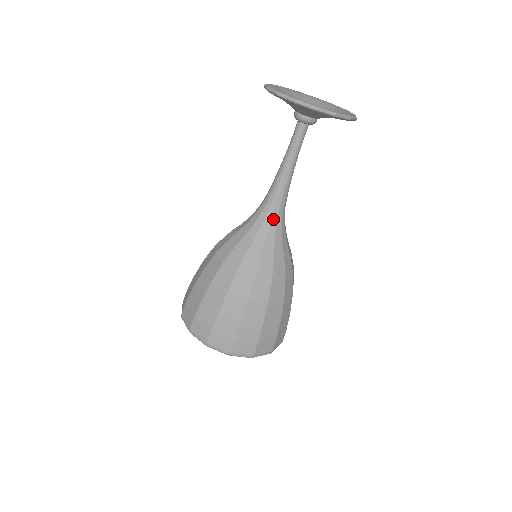
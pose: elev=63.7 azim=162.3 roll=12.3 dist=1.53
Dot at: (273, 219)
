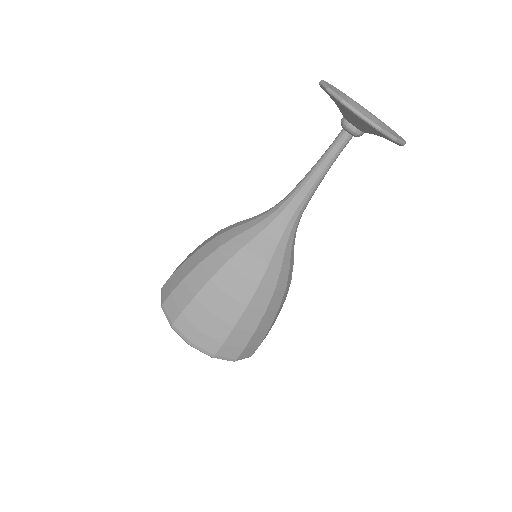
Dot at: (289, 225)
